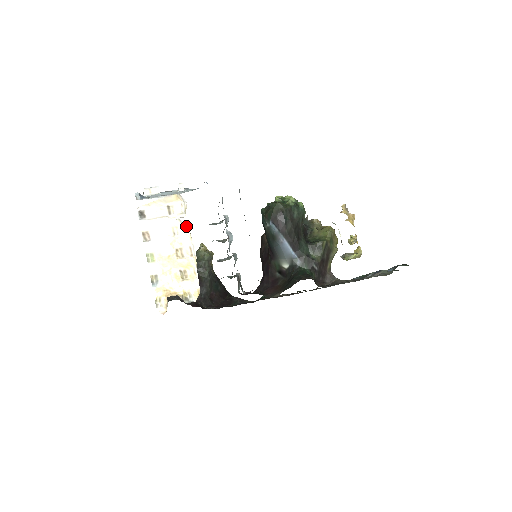
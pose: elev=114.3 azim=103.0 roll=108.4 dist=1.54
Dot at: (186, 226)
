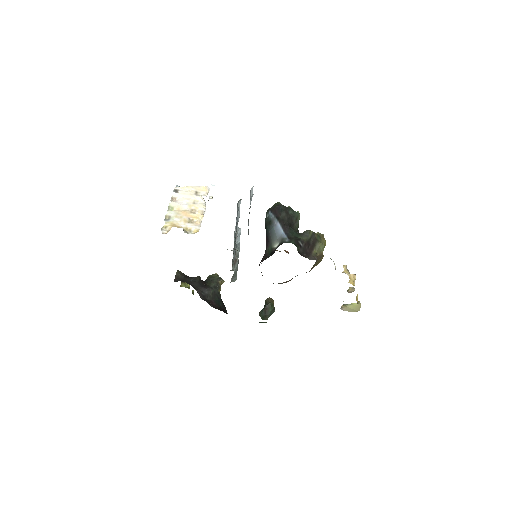
Dot at: (204, 201)
